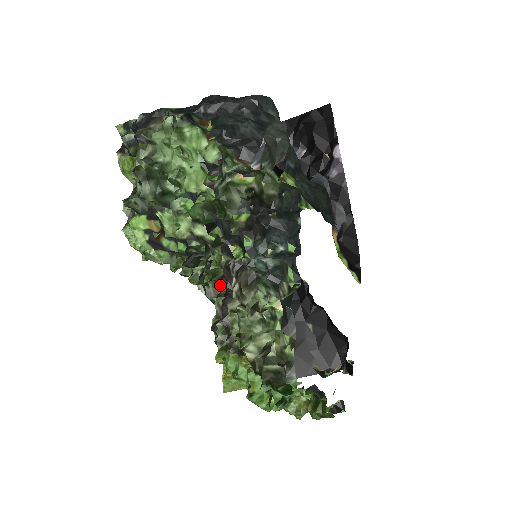
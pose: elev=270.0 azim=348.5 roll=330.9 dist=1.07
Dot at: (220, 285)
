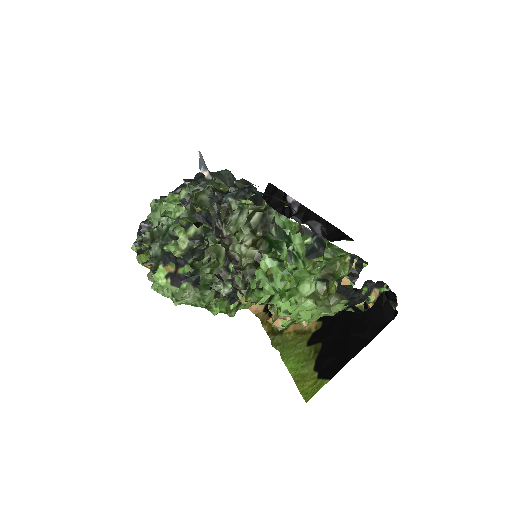
Dot at: (229, 266)
